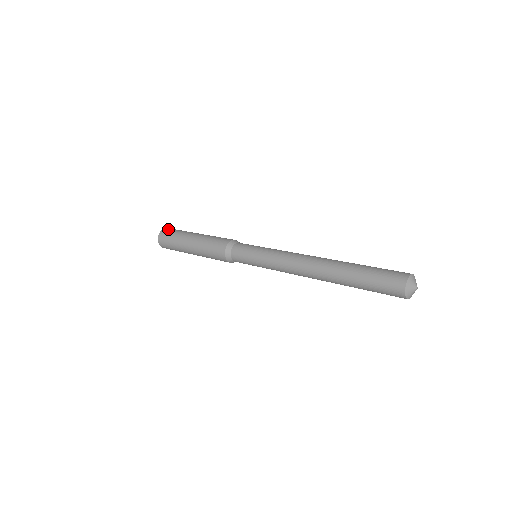
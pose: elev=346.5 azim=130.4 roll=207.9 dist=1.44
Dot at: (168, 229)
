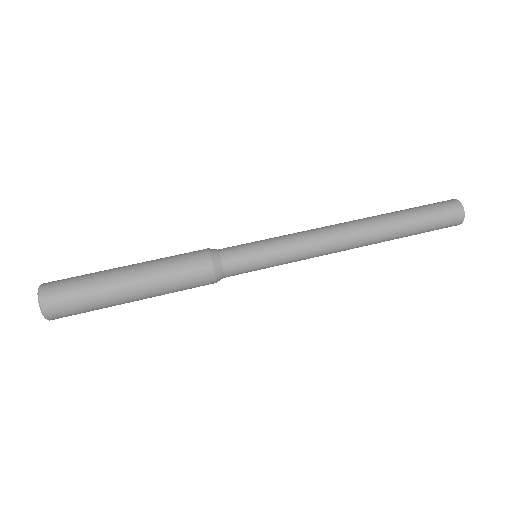
Dot at: (52, 288)
